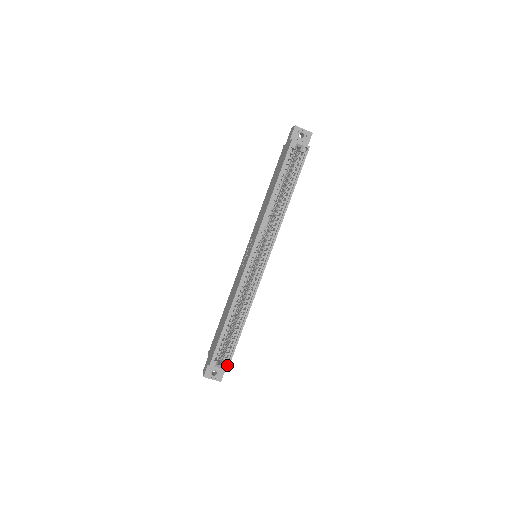
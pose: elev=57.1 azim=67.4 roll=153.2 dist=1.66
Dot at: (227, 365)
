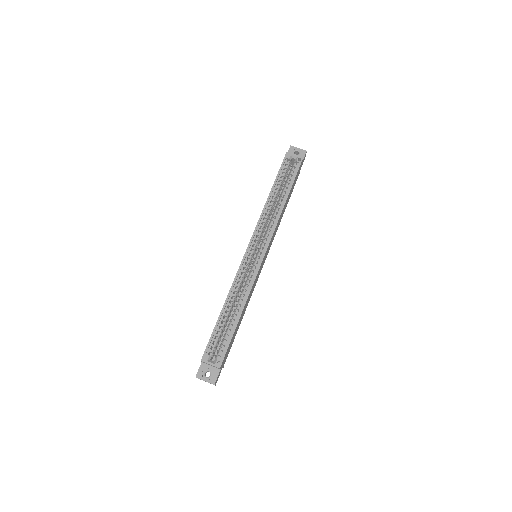
Dot at: (220, 360)
